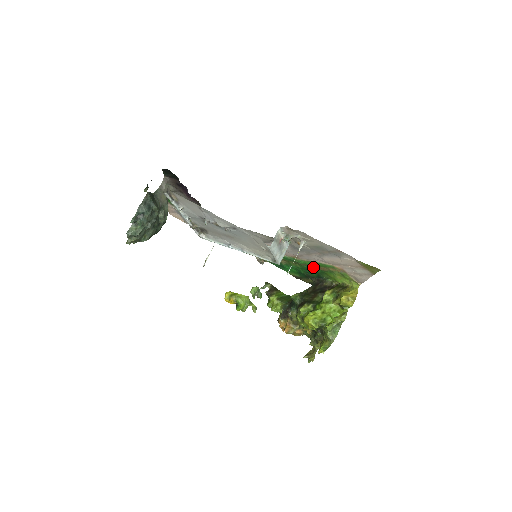
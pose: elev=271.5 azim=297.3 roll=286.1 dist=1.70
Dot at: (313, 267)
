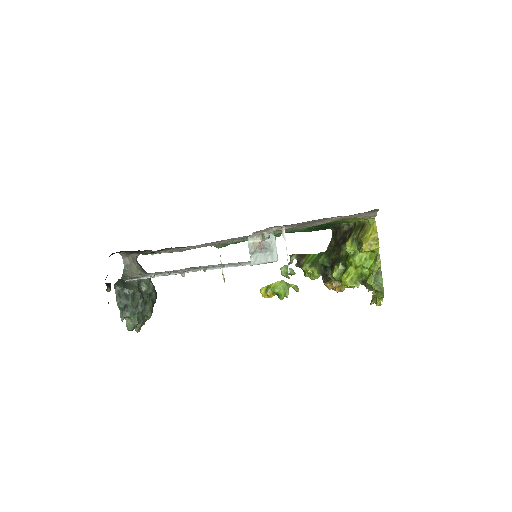
Dot at: occluded
